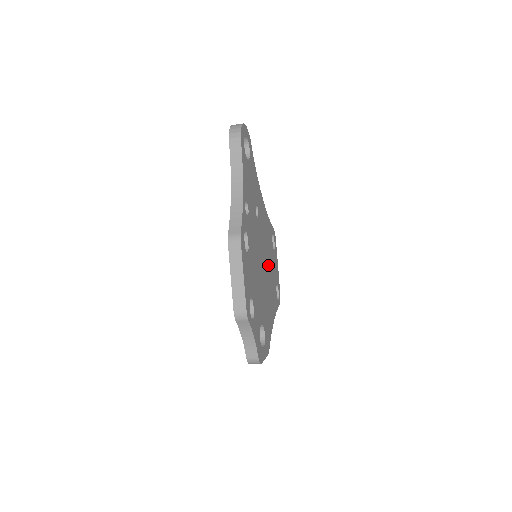
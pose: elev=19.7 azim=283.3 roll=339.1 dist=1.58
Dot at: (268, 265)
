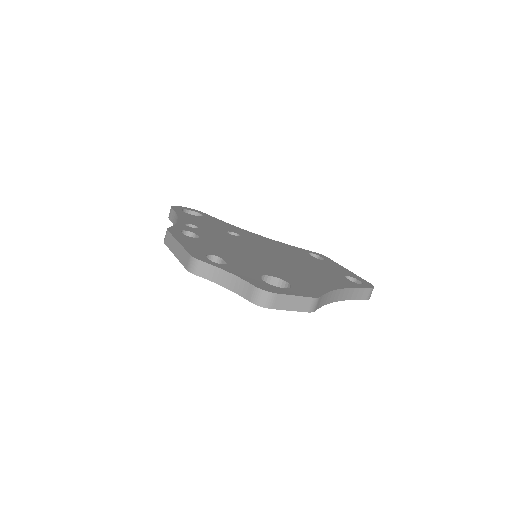
Dot at: (294, 260)
